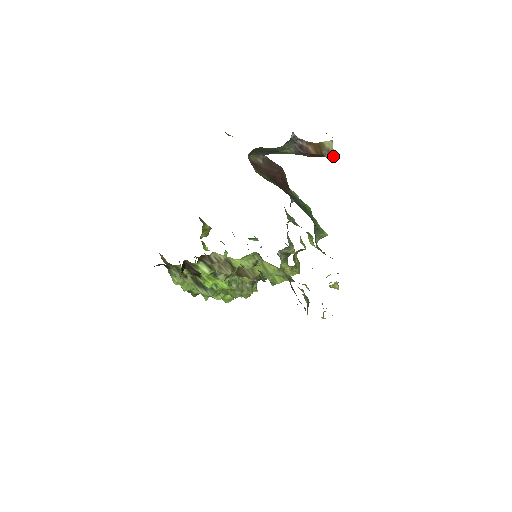
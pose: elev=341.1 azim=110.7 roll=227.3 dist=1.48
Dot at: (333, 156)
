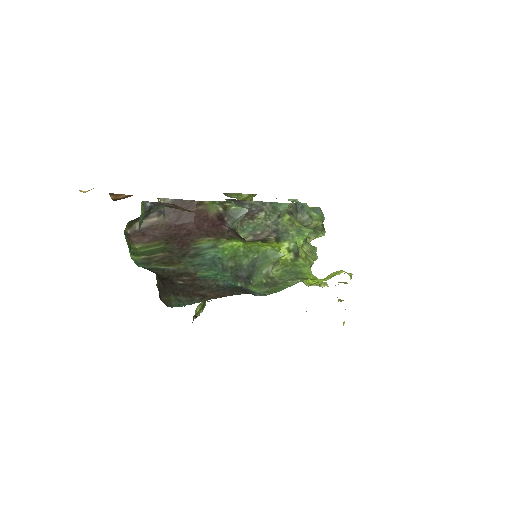
Dot at: occluded
